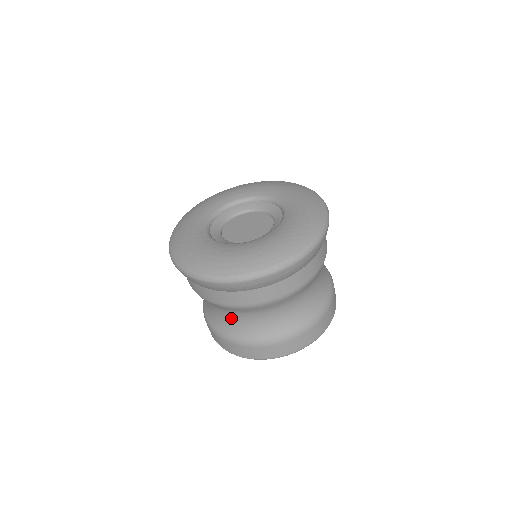
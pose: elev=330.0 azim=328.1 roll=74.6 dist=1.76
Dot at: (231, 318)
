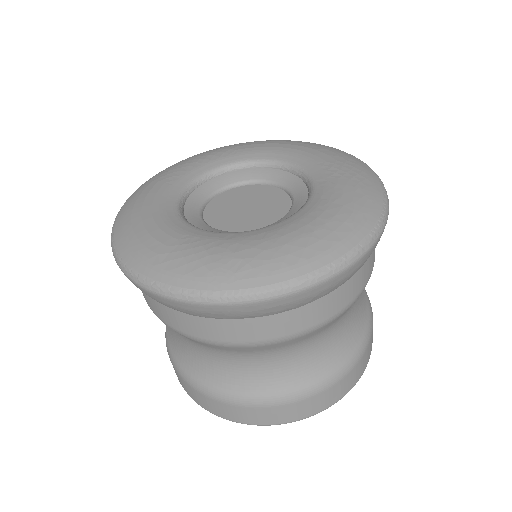
Dot at: (295, 357)
